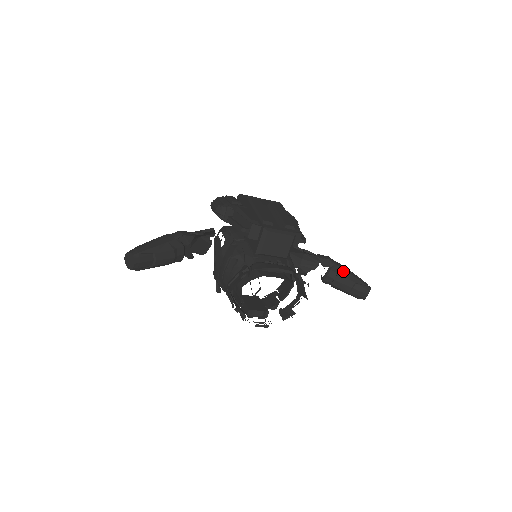
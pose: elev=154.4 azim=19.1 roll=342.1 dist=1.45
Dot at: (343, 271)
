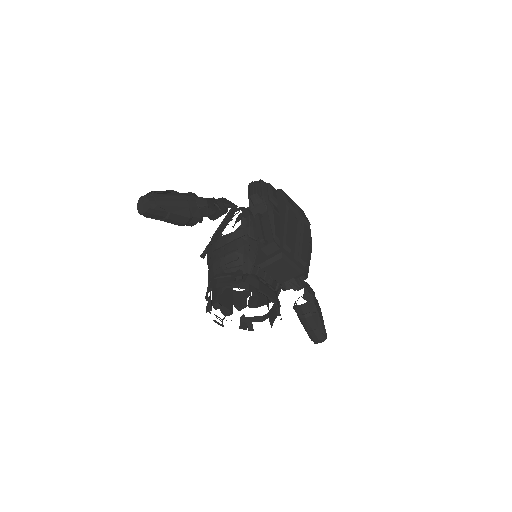
Dot at: (316, 313)
